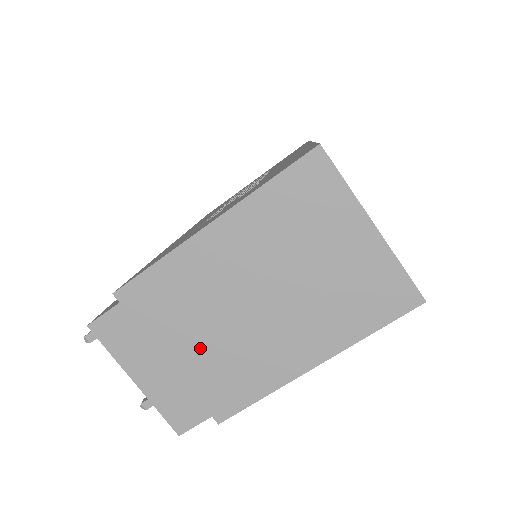
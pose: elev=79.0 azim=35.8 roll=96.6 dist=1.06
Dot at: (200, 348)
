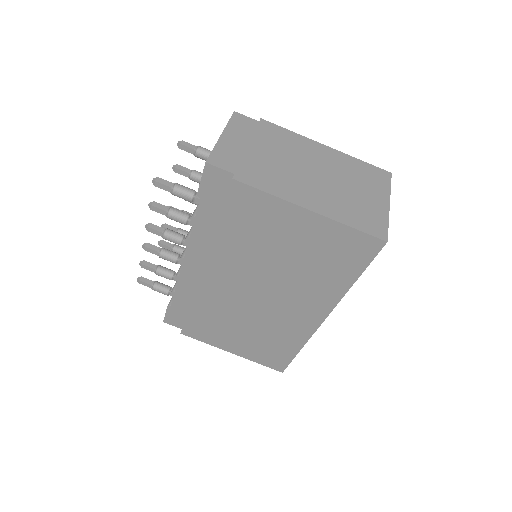
Dot at: (269, 158)
